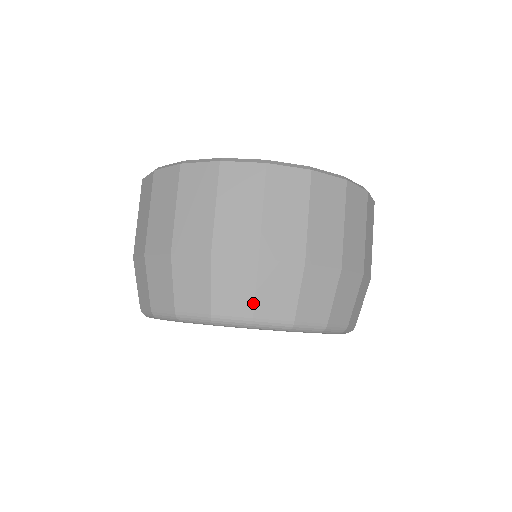
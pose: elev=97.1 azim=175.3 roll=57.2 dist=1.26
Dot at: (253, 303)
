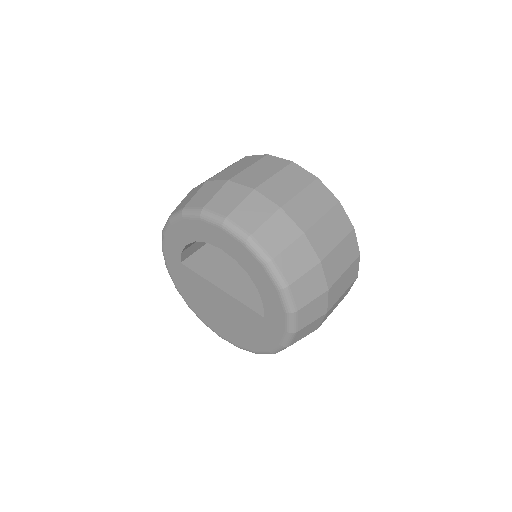
Dot at: (176, 208)
